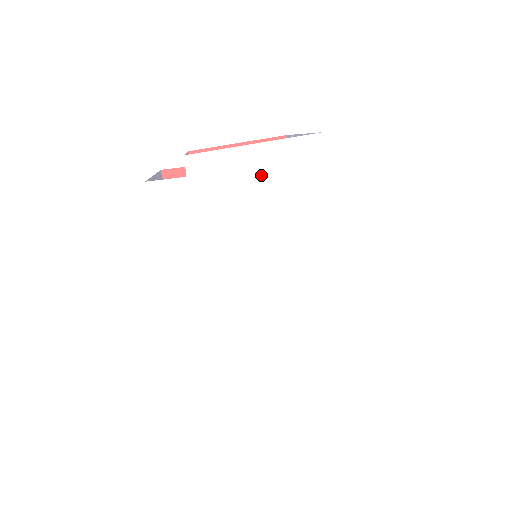
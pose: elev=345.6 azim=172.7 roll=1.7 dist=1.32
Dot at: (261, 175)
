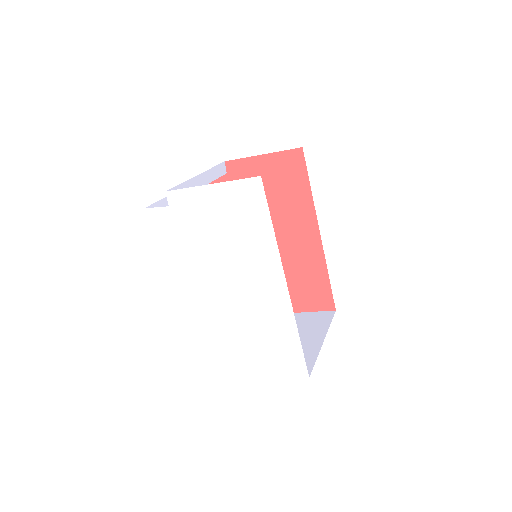
Dot at: (218, 207)
